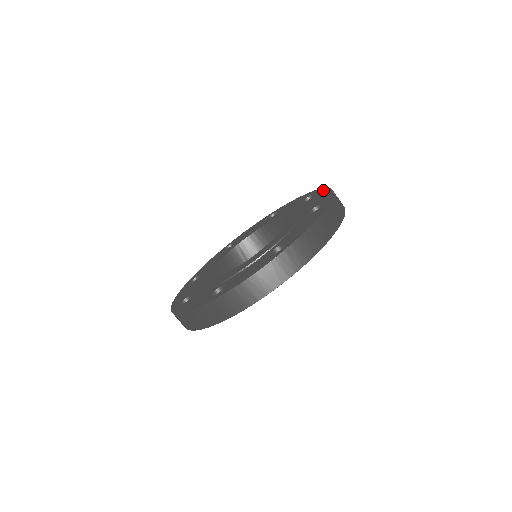
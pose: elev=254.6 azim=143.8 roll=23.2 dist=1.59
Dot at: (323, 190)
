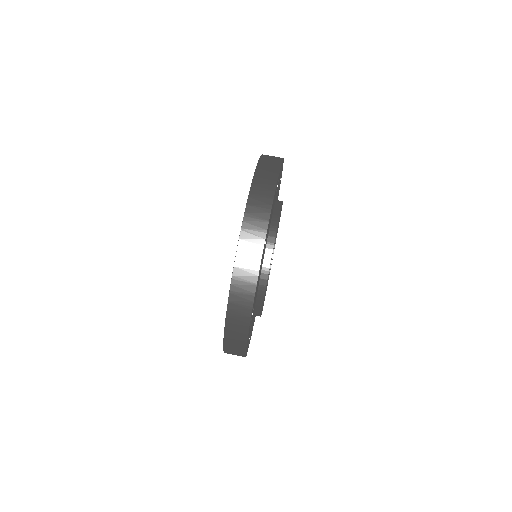
Dot at: occluded
